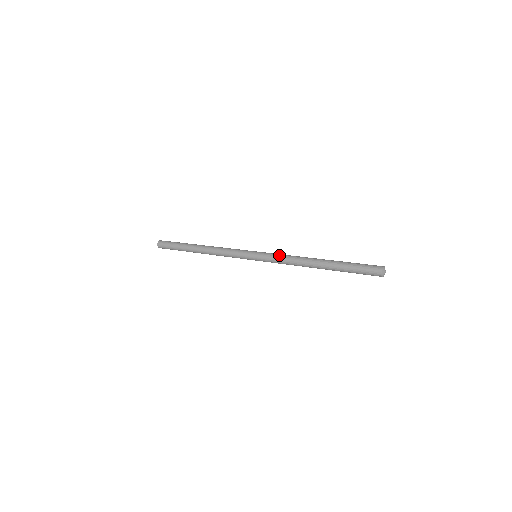
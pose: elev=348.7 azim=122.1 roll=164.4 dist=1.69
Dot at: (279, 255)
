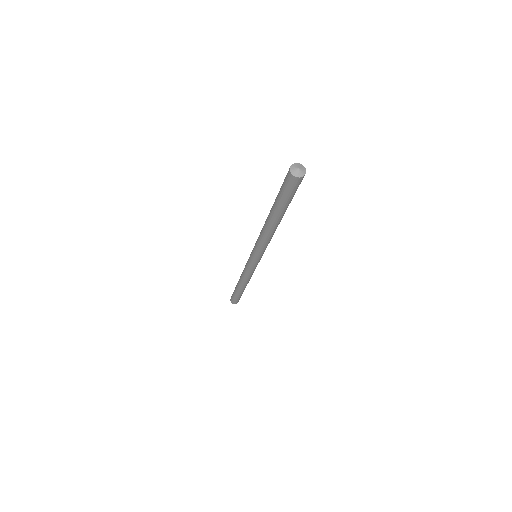
Dot at: (256, 241)
